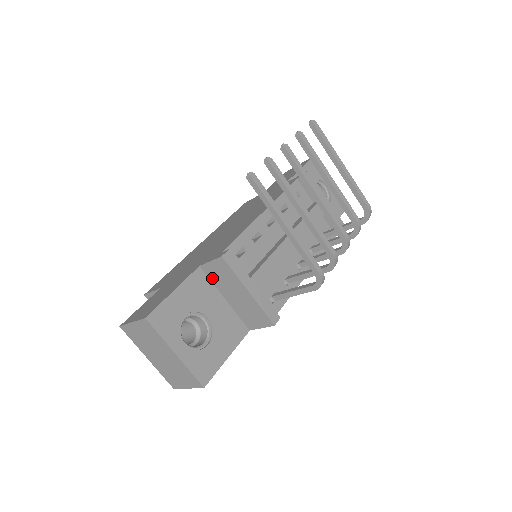
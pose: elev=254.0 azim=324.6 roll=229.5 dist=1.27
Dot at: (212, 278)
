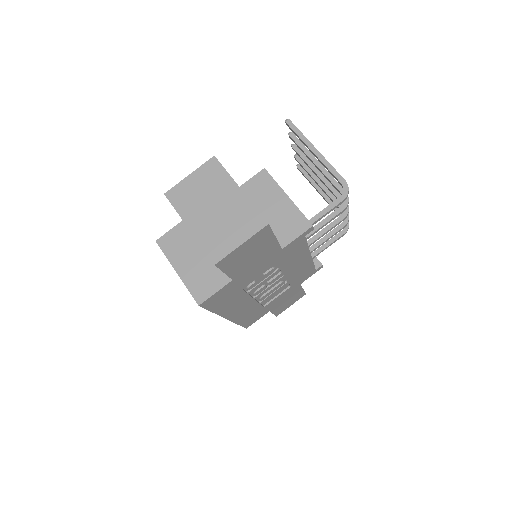
Dot at: occluded
